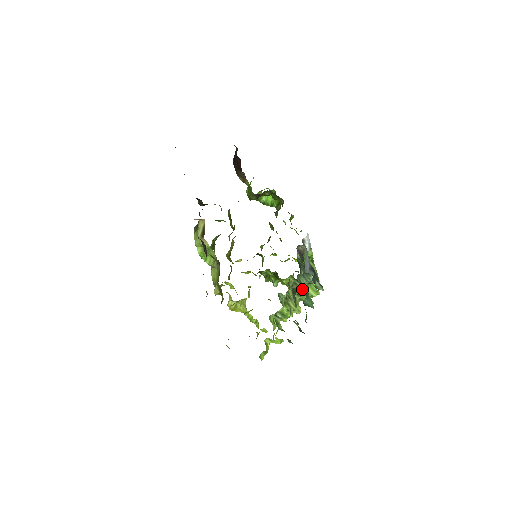
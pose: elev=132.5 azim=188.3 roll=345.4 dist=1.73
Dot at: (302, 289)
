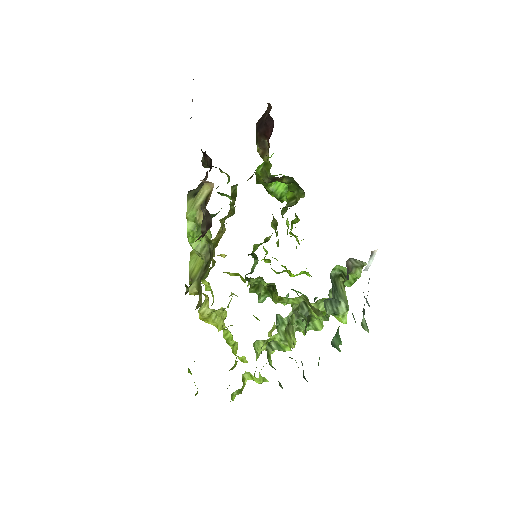
Dot at: (321, 319)
